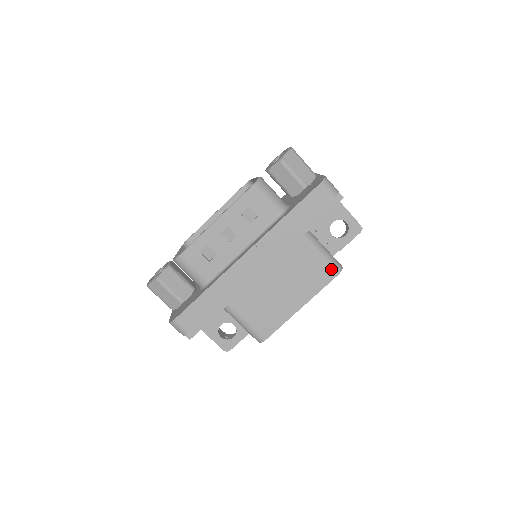
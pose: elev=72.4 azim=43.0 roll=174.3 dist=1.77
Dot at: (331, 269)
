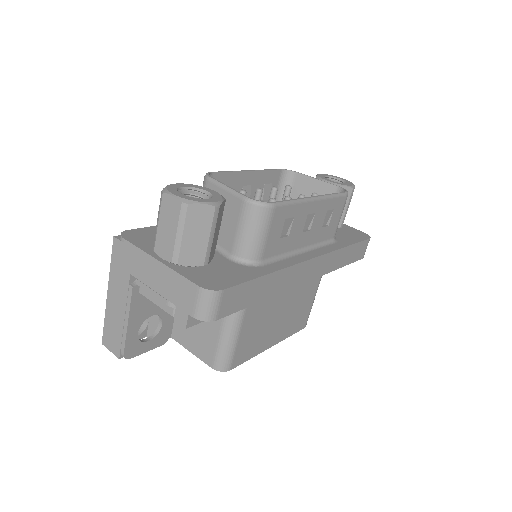
Dot at: (307, 319)
